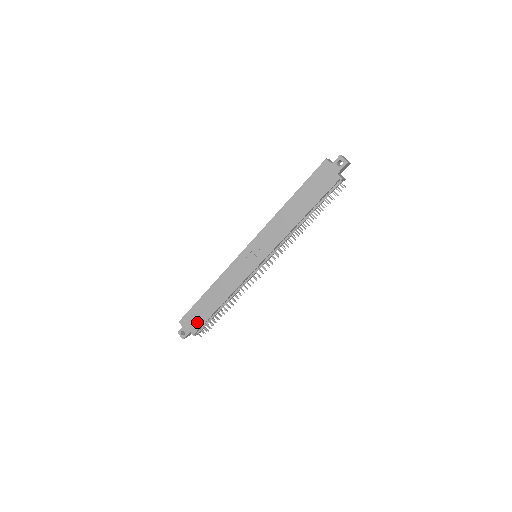
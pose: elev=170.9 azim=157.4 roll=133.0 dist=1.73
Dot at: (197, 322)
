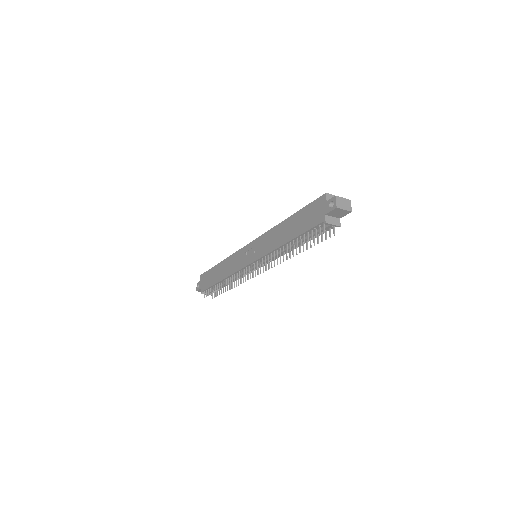
Dot at: (206, 284)
